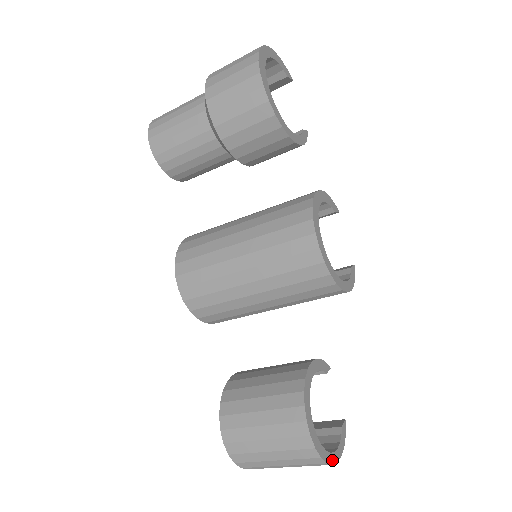
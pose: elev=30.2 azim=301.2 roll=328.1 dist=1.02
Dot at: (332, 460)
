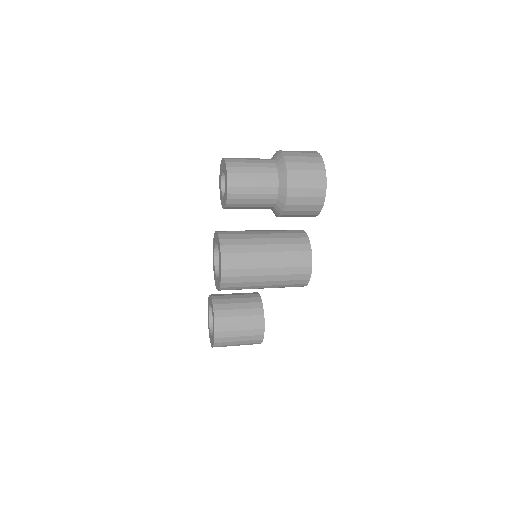
Dot at: occluded
